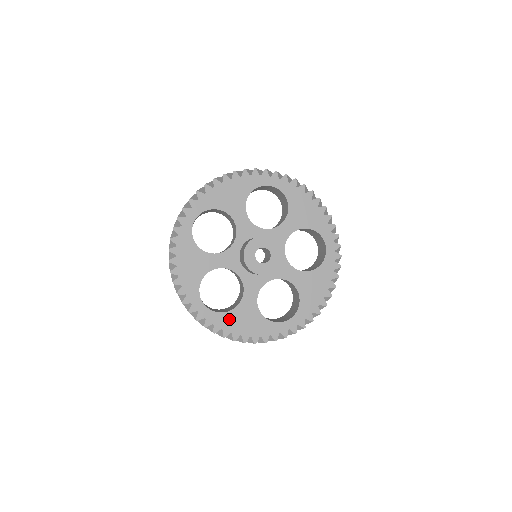
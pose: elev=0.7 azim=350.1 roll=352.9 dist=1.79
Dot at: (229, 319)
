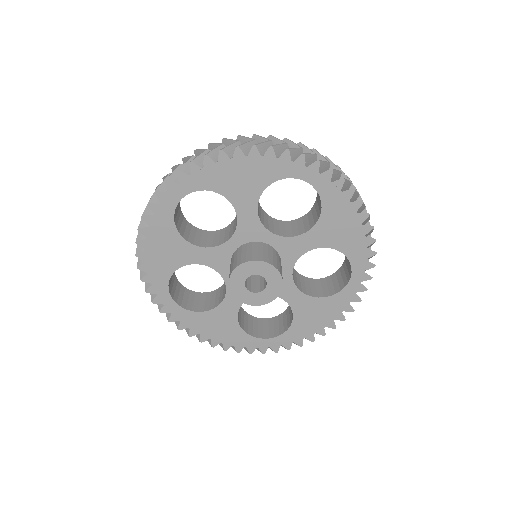
Dot at: (299, 327)
